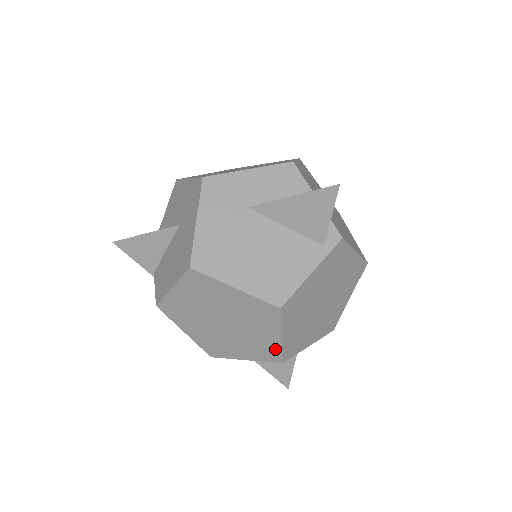
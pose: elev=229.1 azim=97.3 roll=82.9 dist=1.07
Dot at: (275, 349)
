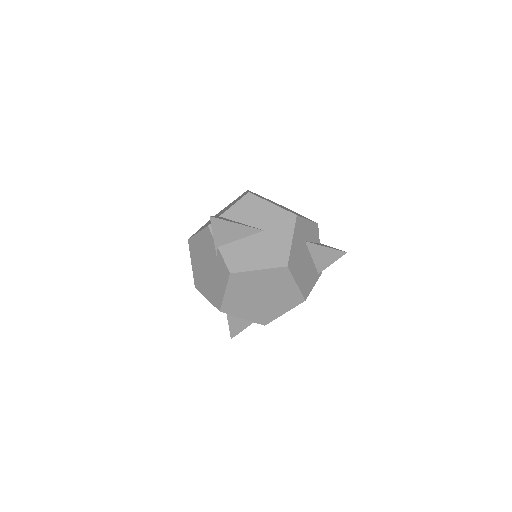
Dot at: (272, 318)
